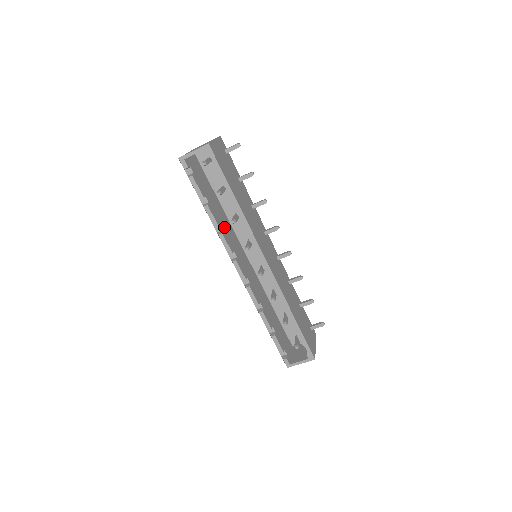
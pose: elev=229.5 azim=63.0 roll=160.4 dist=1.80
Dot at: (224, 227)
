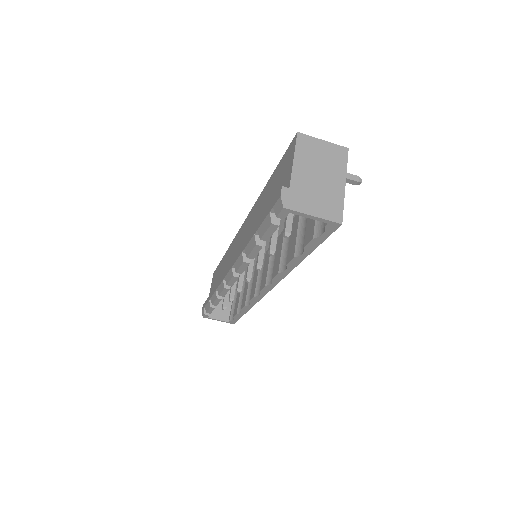
Dot at: occluded
